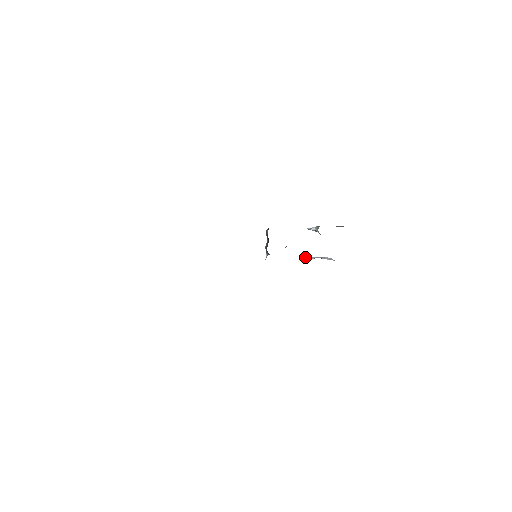
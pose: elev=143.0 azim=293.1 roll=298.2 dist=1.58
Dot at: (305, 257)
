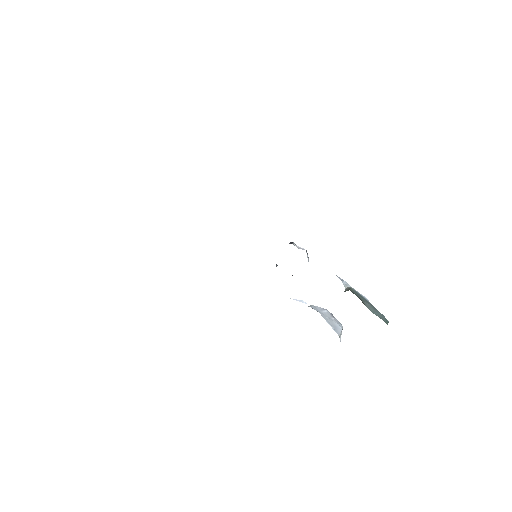
Dot at: (303, 302)
